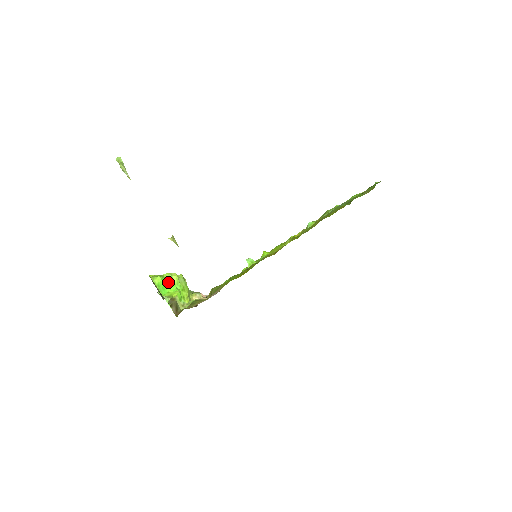
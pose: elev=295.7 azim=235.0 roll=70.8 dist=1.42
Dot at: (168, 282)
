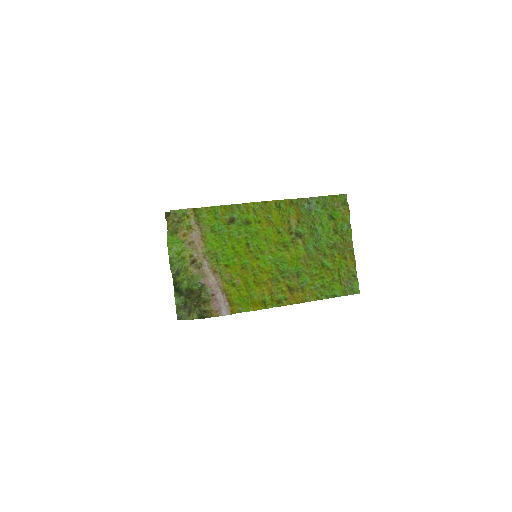
Dot at: (177, 243)
